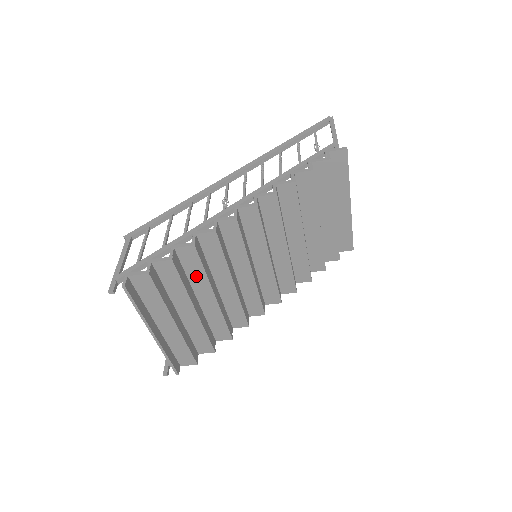
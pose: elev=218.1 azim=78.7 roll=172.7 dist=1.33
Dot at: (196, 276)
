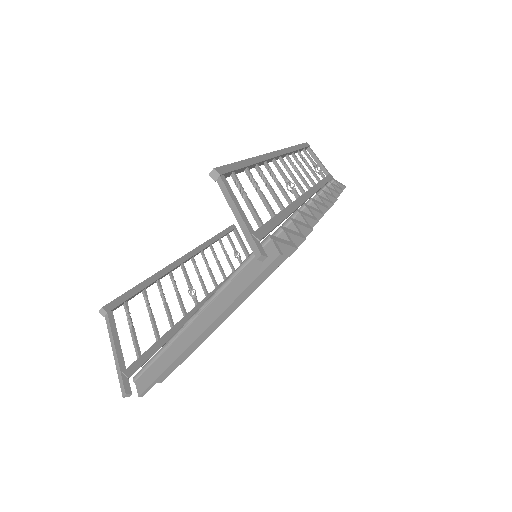
Dot at: occluded
